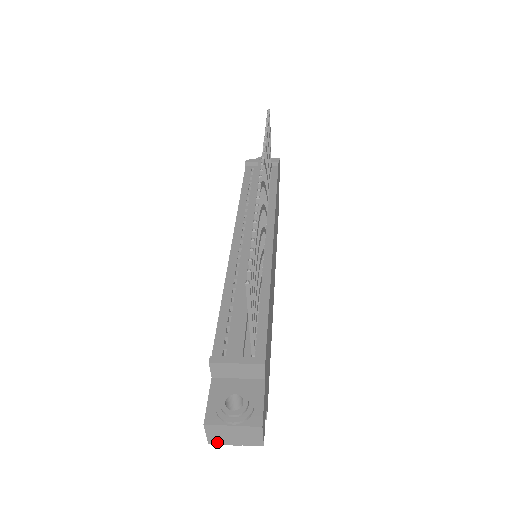
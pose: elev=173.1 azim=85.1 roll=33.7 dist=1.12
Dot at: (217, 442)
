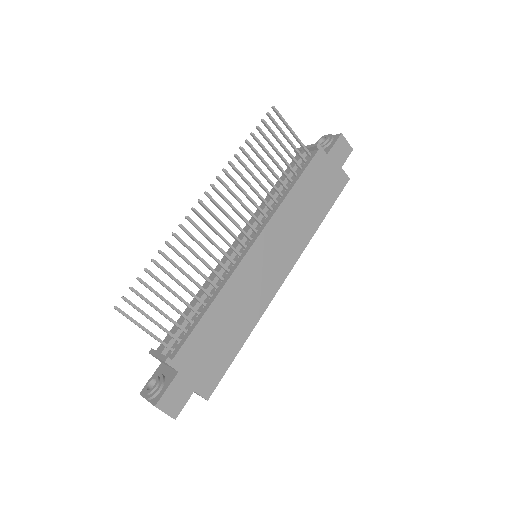
Dot at: occluded
